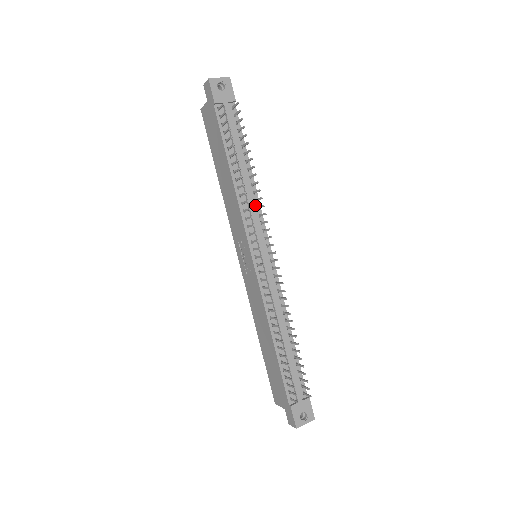
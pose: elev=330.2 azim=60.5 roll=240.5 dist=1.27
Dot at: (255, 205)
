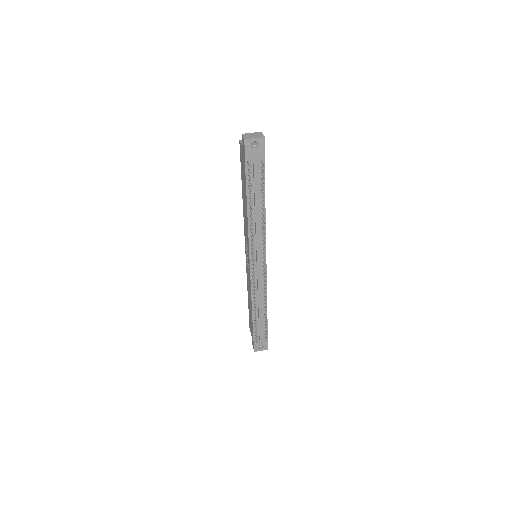
Dot at: (262, 231)
